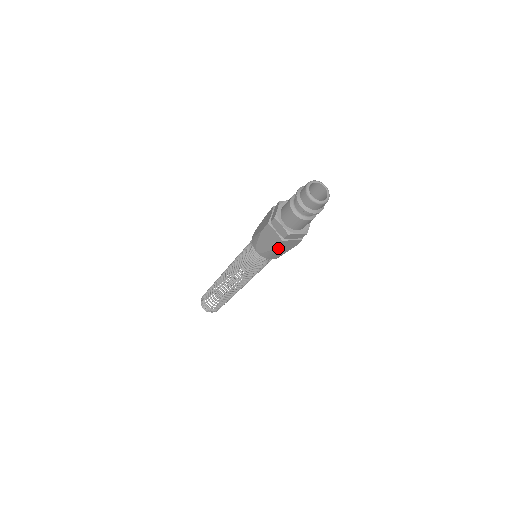
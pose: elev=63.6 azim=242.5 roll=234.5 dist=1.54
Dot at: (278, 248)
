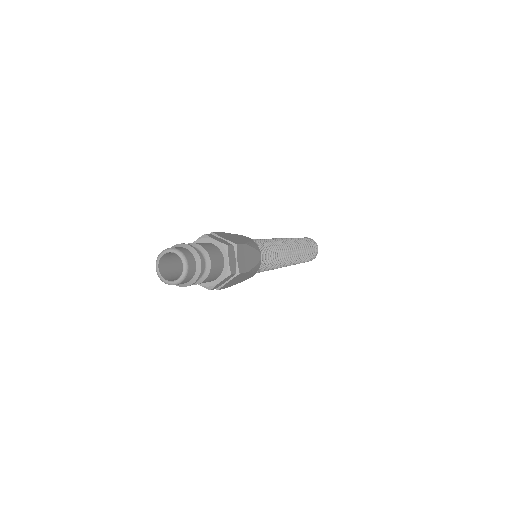
Dot at: (231, 284)
